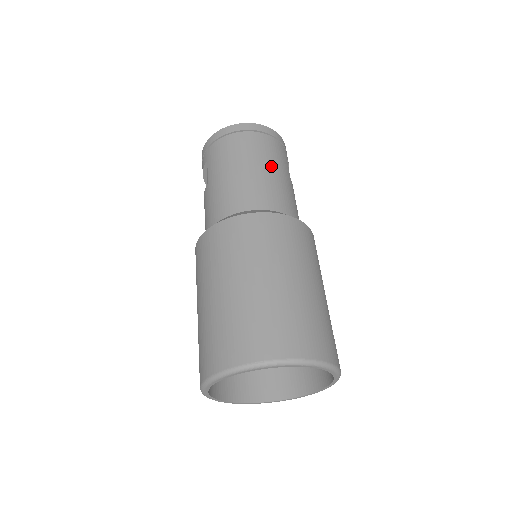
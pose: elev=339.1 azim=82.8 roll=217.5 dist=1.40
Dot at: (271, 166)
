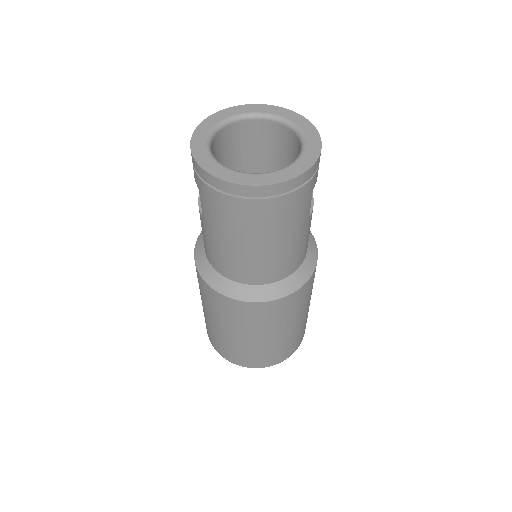
Dot at: (281, 238)
